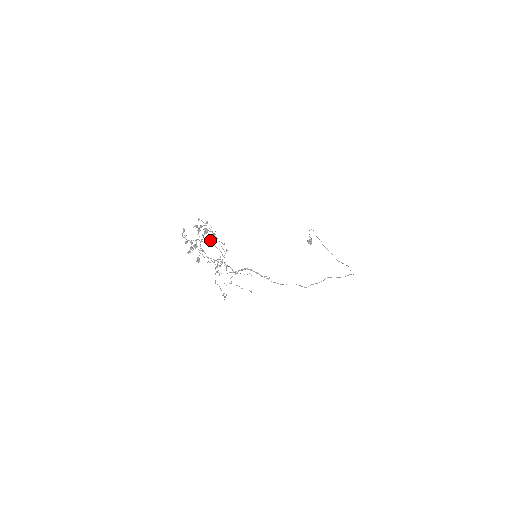
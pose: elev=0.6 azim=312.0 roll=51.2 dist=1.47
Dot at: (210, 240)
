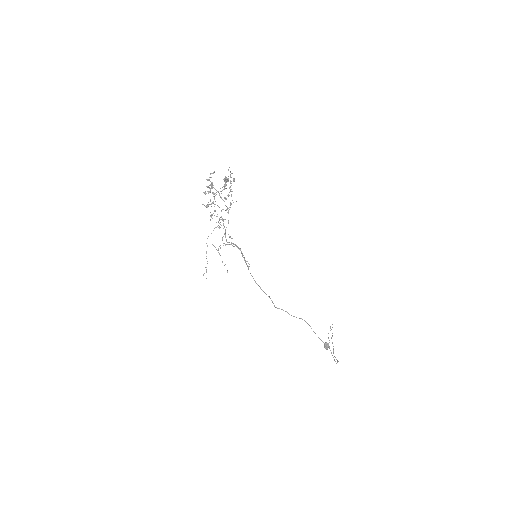
Dot at: occluded
